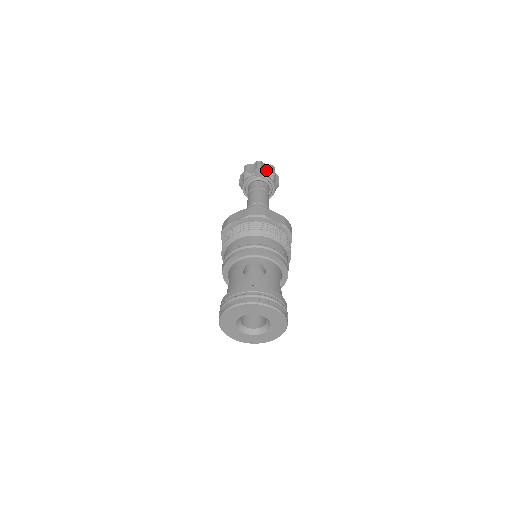
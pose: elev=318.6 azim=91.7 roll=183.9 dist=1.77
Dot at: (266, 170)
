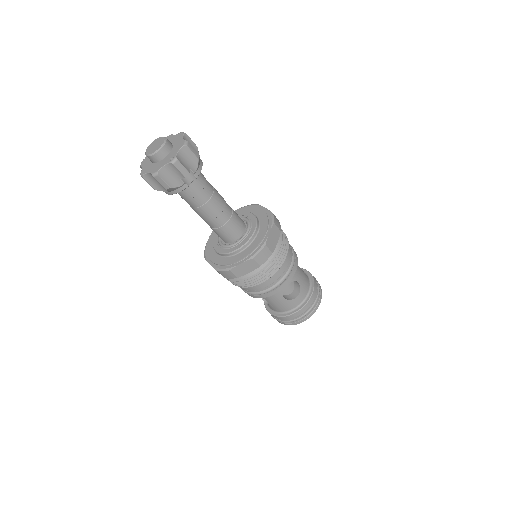
Dot at: (190, 163)
